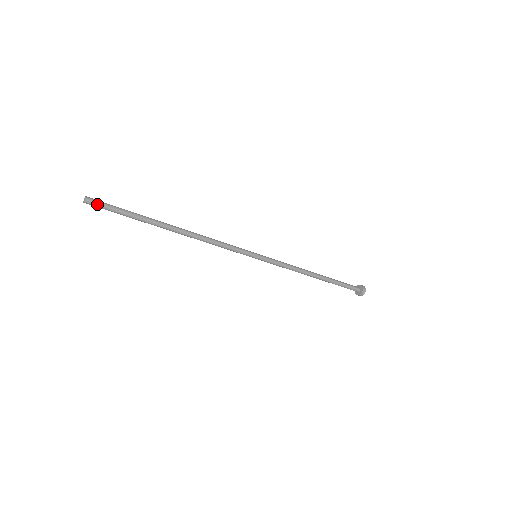
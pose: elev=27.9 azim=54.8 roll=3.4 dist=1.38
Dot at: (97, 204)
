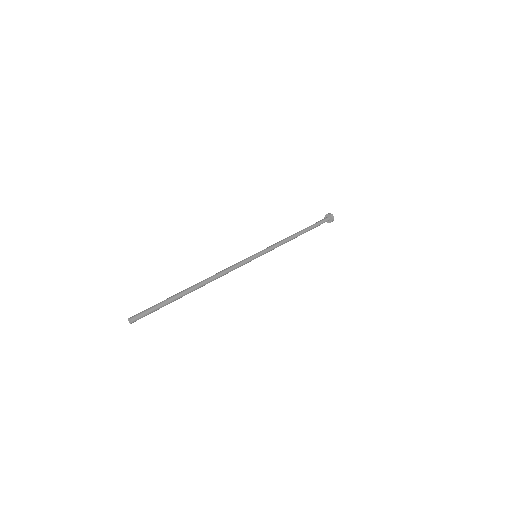
Dot at: (140, 317)
